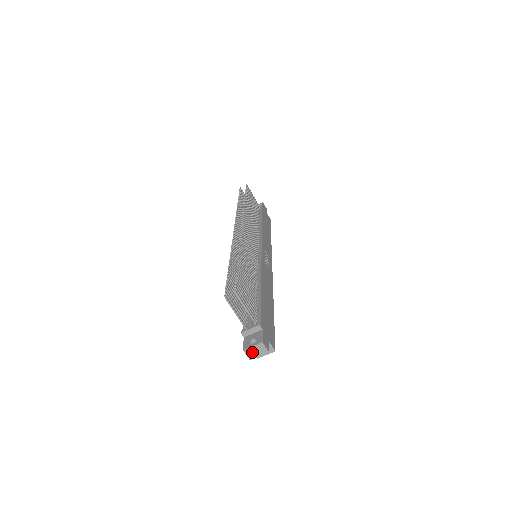
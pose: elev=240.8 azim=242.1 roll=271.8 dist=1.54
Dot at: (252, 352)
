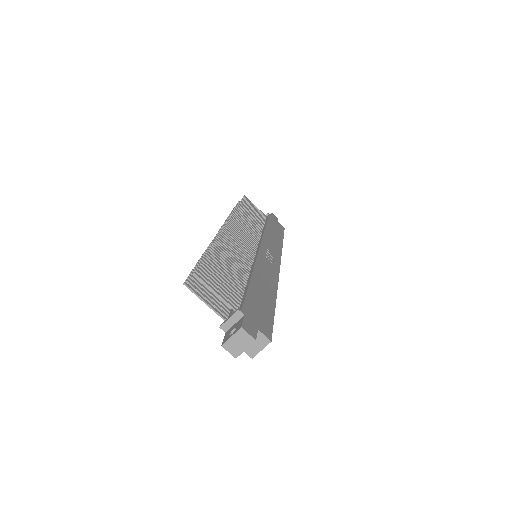
Dot at: (234, 346)
